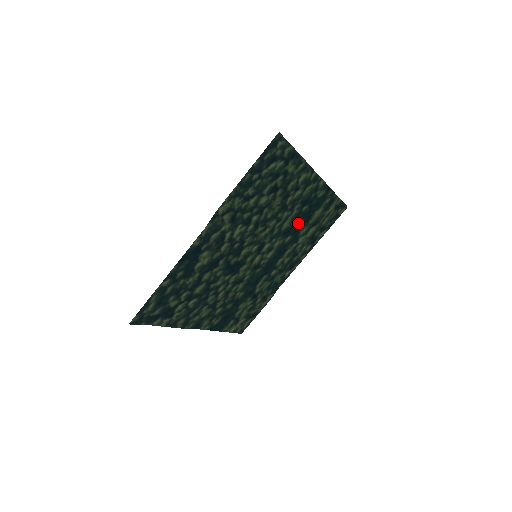
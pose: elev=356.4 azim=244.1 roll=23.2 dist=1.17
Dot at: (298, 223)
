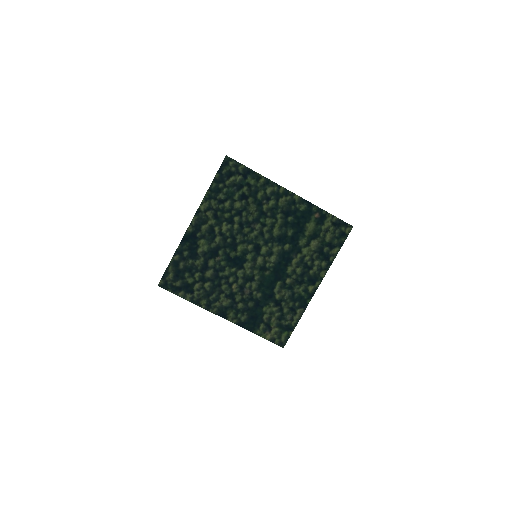
Dot at: (291, 233)
